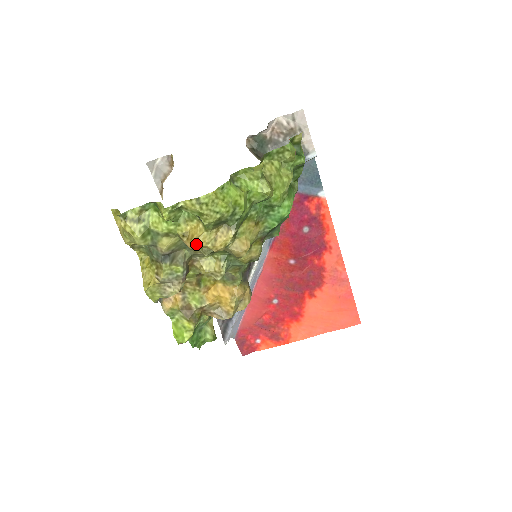
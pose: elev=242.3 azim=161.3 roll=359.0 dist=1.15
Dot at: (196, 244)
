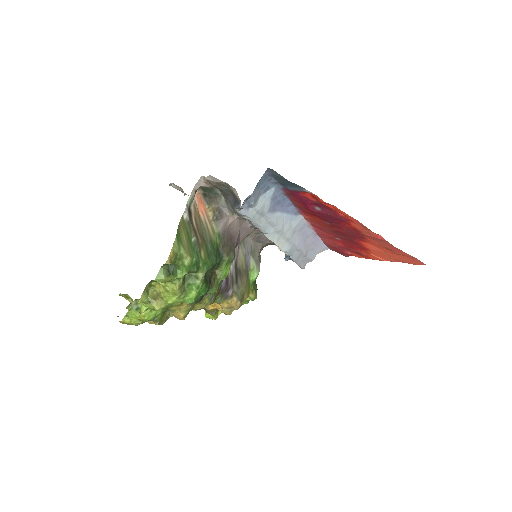
Dot at: occluded
